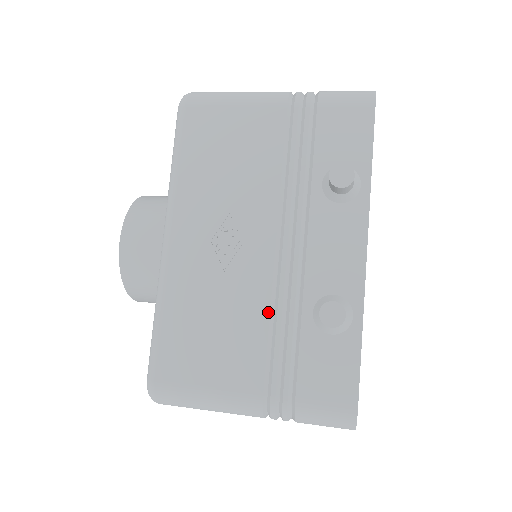
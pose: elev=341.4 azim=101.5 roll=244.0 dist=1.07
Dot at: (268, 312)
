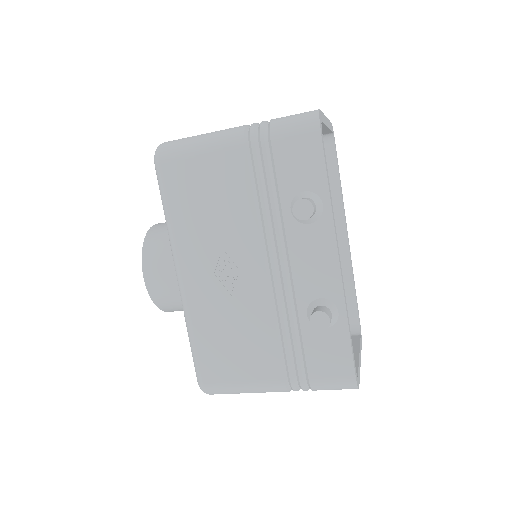
Dot at: (273, 320)
